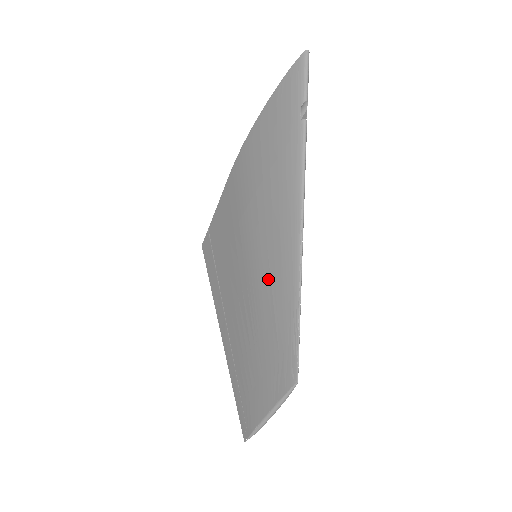
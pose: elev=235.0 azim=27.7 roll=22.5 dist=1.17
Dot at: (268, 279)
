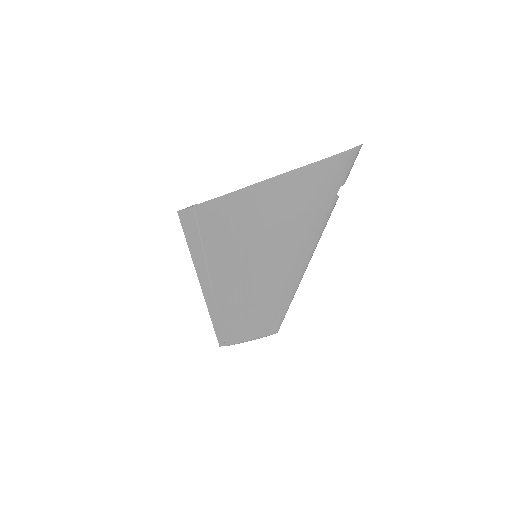
Dot at: (272, 281)
